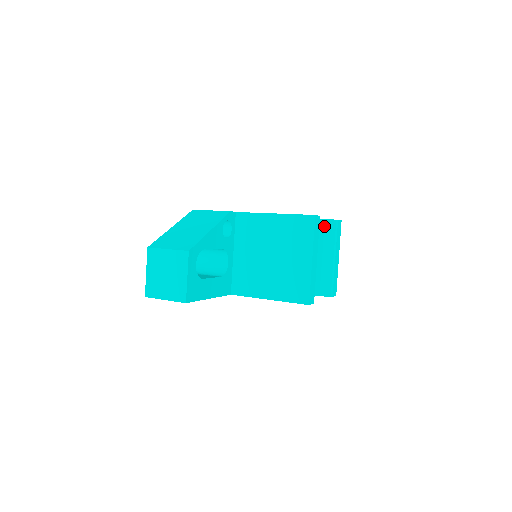
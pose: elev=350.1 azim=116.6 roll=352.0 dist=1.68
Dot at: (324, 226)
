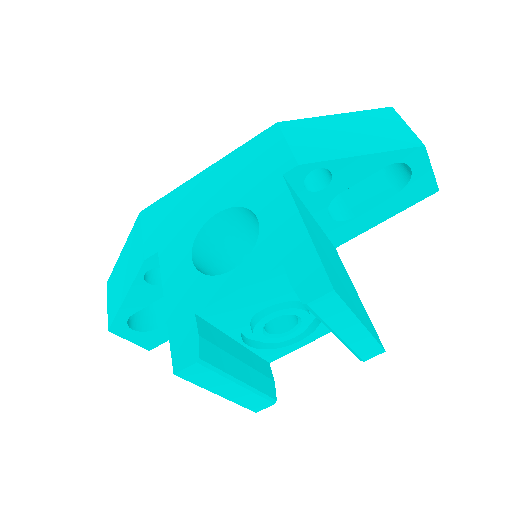
Dot at: occluded
